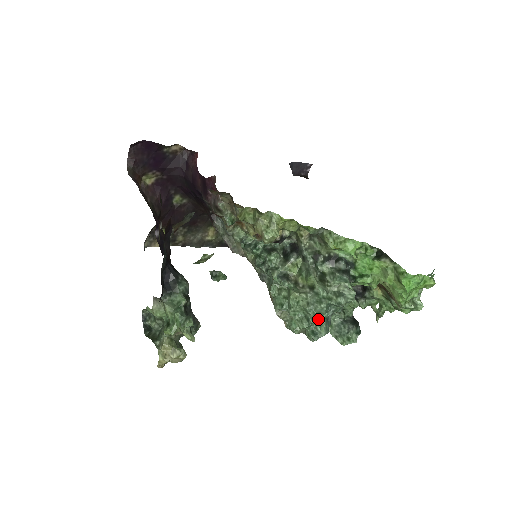
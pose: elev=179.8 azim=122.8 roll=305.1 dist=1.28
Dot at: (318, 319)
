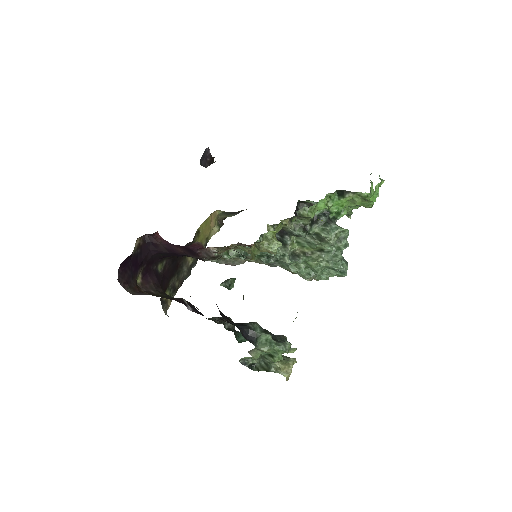
Dot at: occluded
